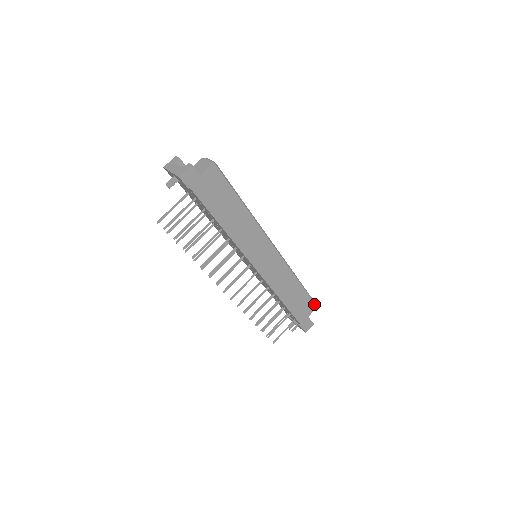
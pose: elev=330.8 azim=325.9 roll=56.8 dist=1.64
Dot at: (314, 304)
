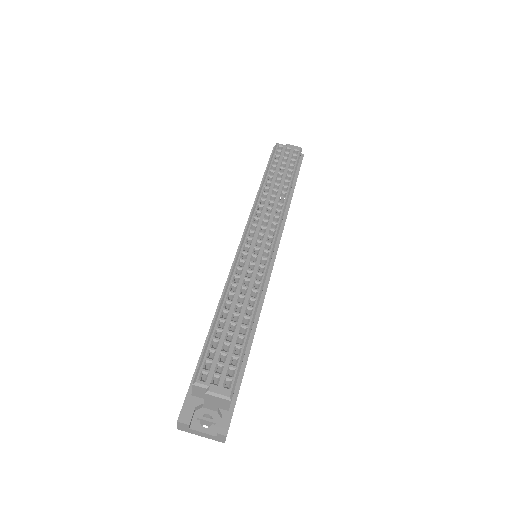
Dot at: (300, 154)
